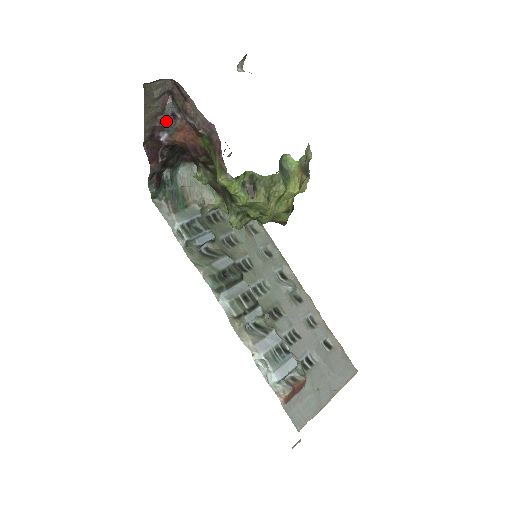
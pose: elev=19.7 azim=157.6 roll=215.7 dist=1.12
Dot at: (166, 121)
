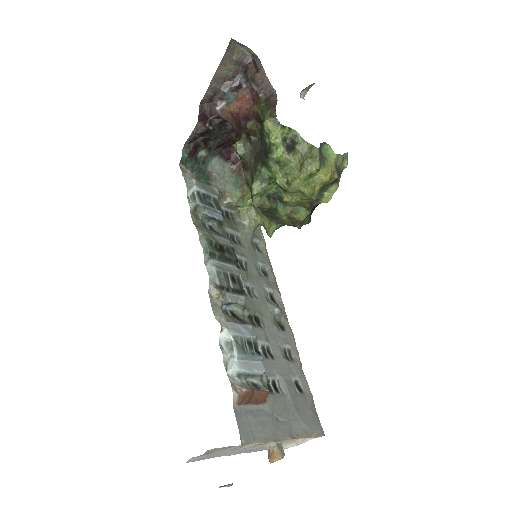
Dot at: (231, 88)
